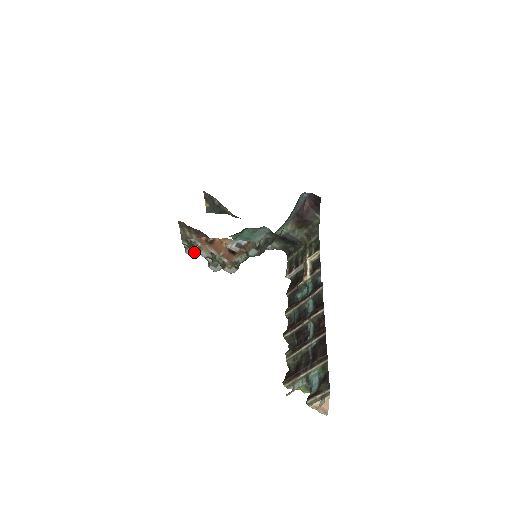
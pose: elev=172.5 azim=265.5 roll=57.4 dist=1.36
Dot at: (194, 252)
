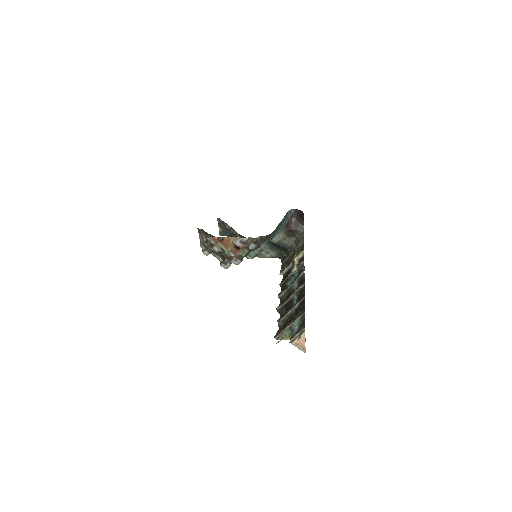
Dot at: (209, 253)
